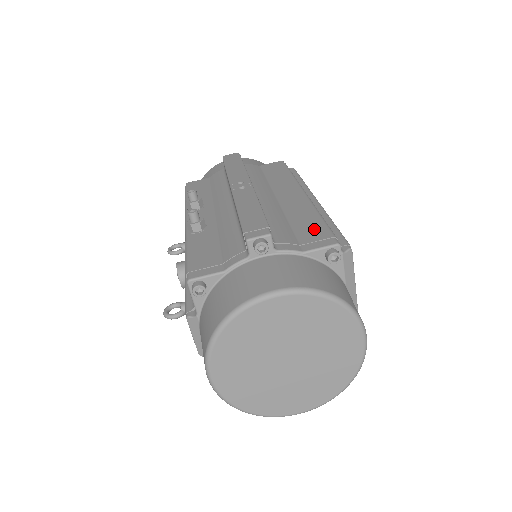
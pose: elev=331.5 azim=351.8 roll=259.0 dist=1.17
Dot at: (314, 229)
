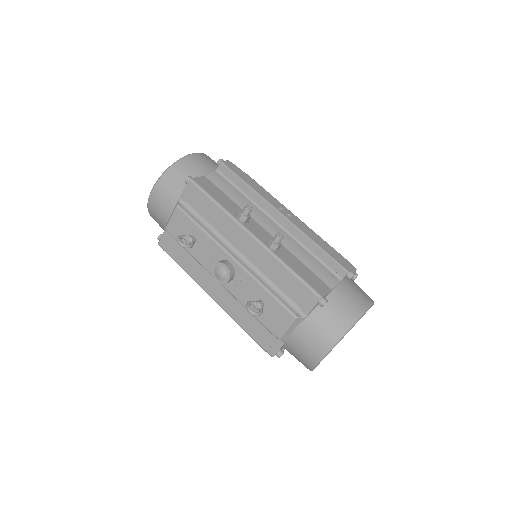
Dot at: occluded
